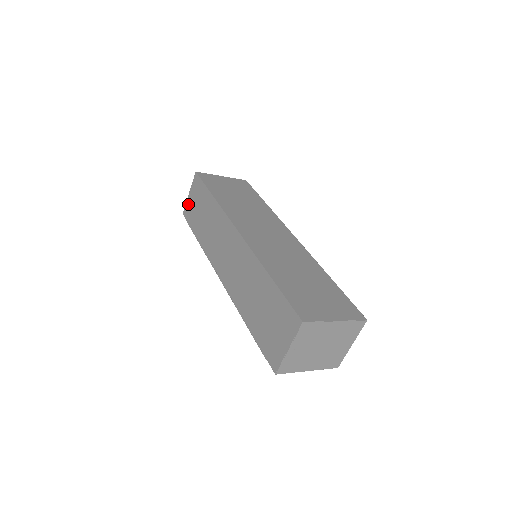
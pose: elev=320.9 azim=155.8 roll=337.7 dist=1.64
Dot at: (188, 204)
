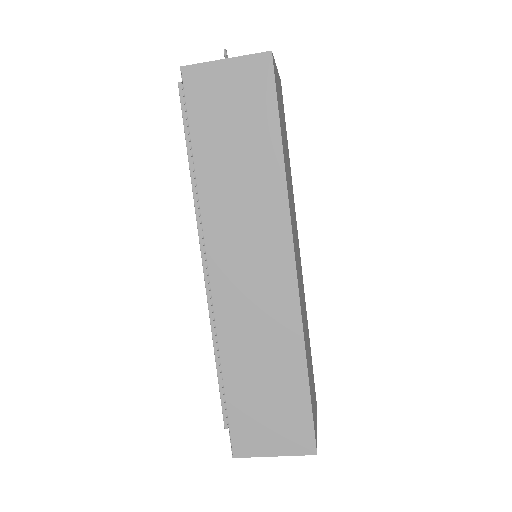
Dot at: (210, 74)
